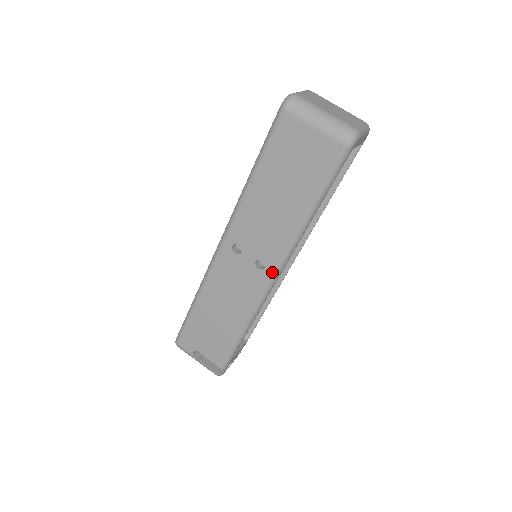
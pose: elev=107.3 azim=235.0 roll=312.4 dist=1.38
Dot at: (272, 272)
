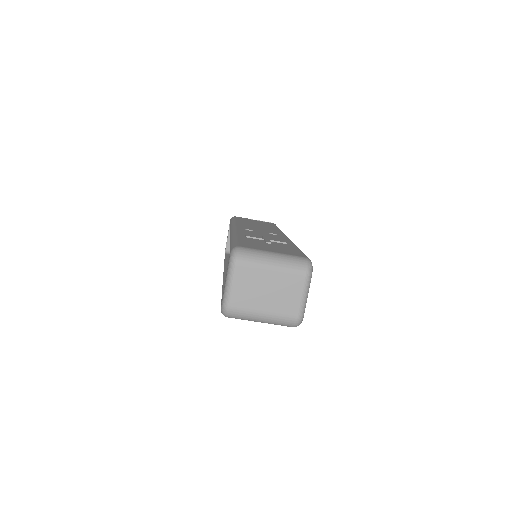
Dot at: occluded
